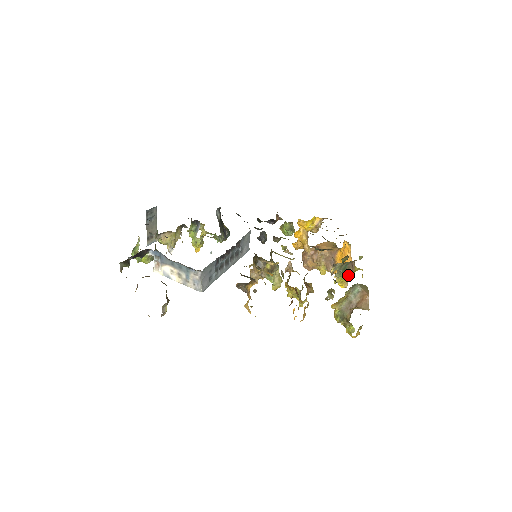
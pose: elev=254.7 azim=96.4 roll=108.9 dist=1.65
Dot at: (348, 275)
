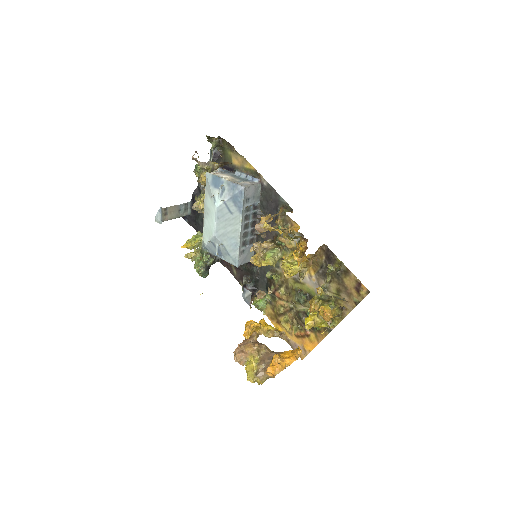
Dot at: occluded
